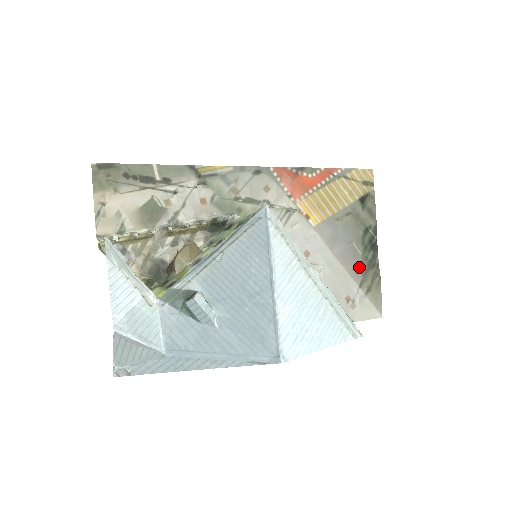
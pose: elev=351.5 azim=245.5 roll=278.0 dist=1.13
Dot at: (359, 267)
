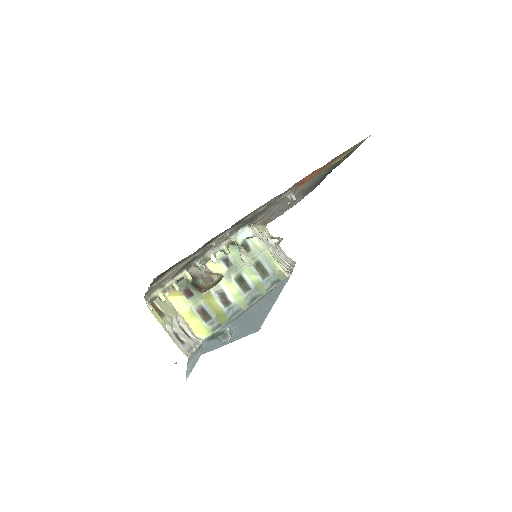
Dot at: occluded
